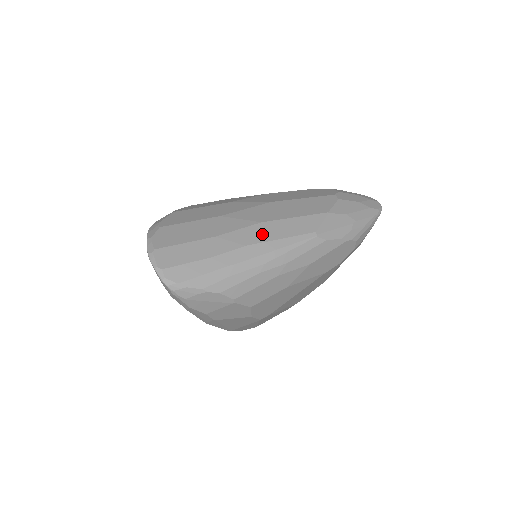
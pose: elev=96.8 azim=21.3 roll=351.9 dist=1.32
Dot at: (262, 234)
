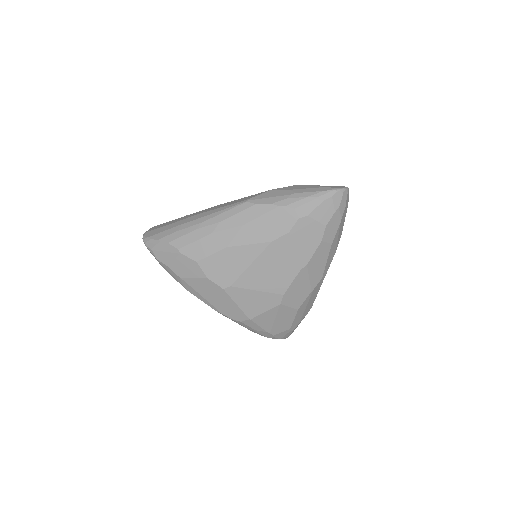
Dot at: (213, 208)
